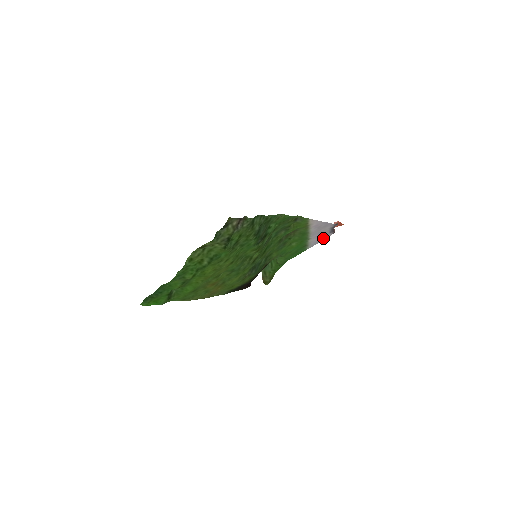
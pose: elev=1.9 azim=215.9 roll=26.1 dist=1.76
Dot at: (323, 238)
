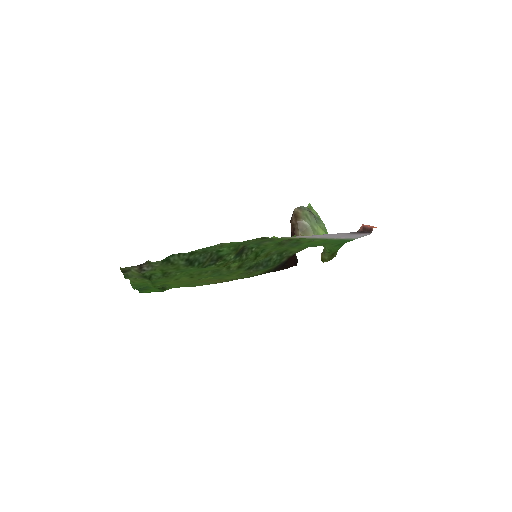
Dot at: (360, 235)
